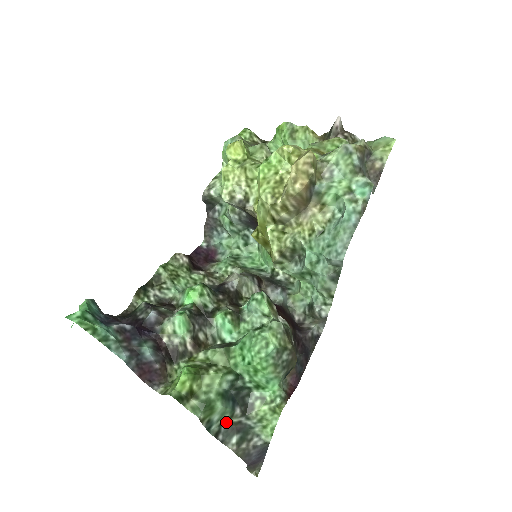
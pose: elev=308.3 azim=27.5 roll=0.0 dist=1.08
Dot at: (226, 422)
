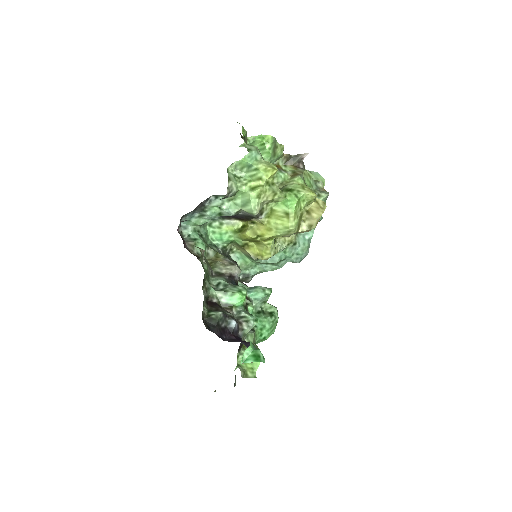
Dot at: occluded
